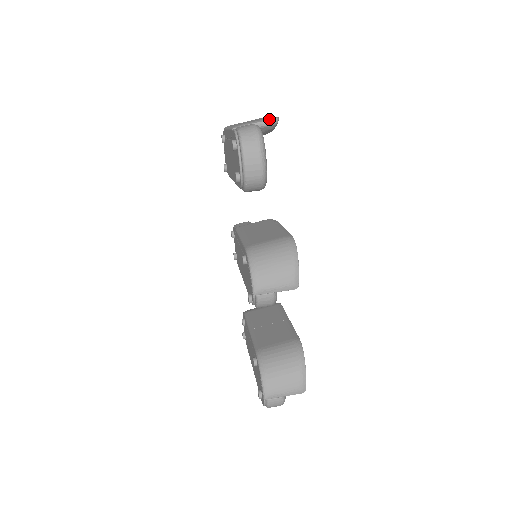
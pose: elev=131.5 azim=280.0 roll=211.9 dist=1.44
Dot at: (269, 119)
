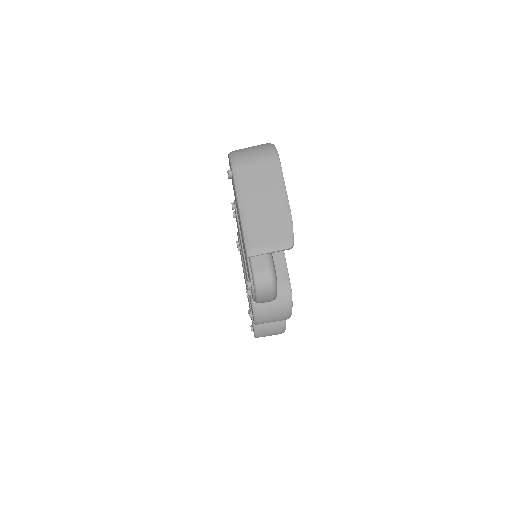
Dot at: (284, 249)
